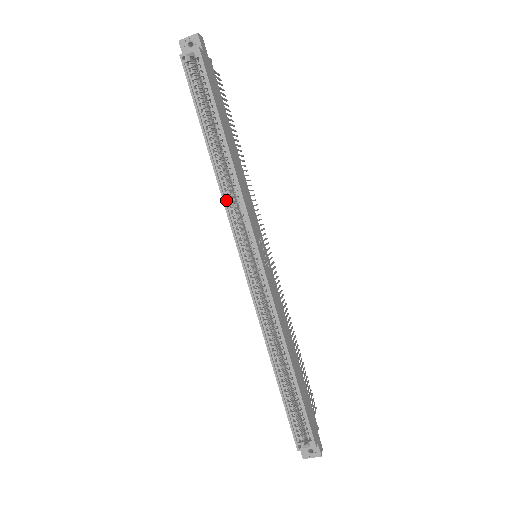
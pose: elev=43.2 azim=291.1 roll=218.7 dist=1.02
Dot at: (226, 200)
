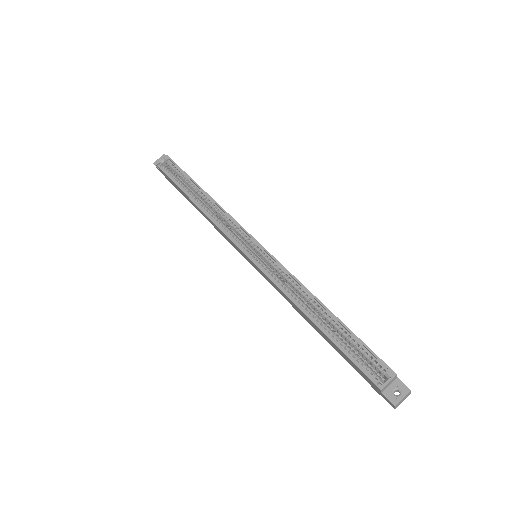
Dot at: (215, 221)
